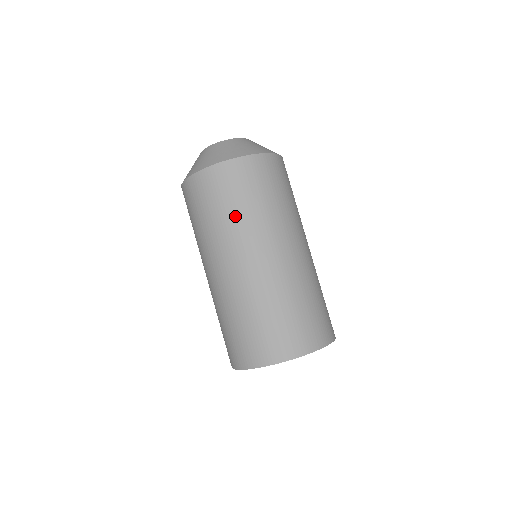
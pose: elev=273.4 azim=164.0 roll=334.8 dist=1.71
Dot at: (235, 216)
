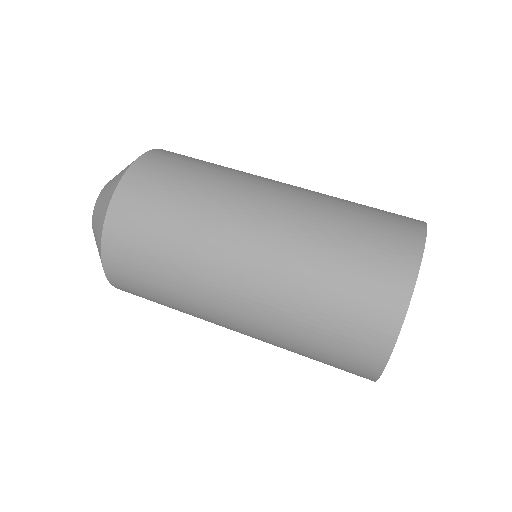
Dot at: (216, 170)
